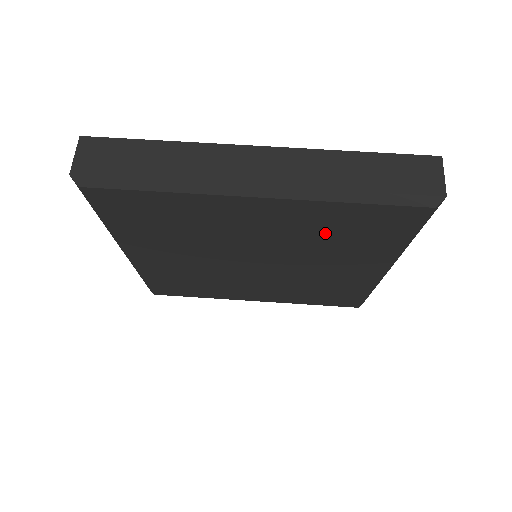
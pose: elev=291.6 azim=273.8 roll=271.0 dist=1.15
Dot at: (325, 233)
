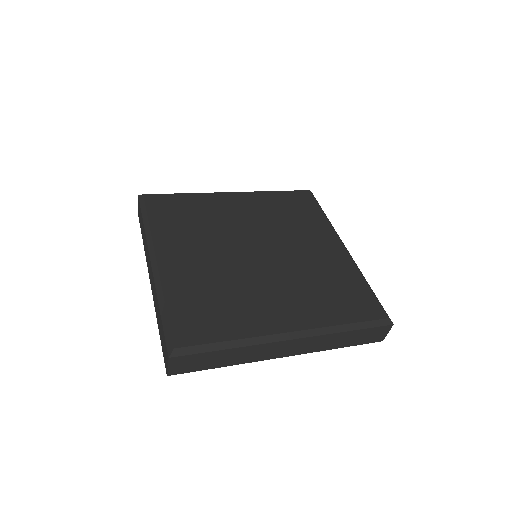
Dot at: (279, 213)
